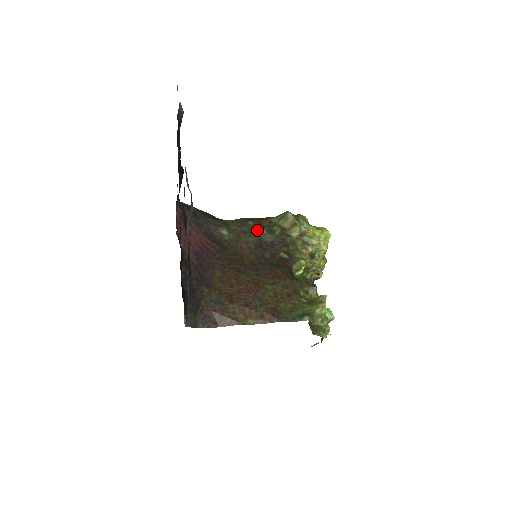
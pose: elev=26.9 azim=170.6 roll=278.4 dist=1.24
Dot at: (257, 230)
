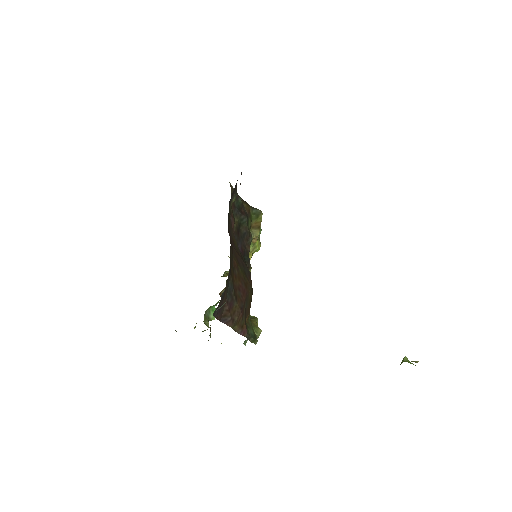
Dot at: (242, 213)
